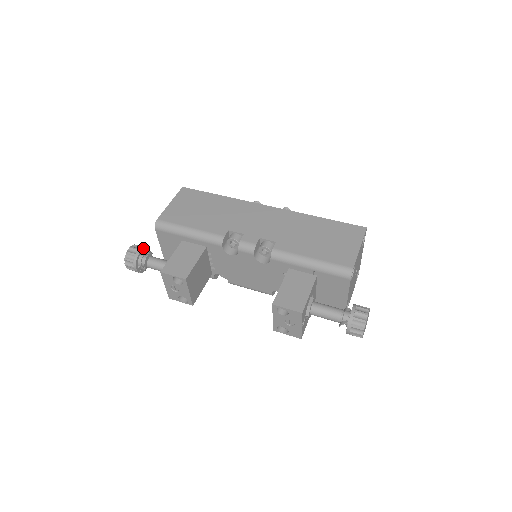
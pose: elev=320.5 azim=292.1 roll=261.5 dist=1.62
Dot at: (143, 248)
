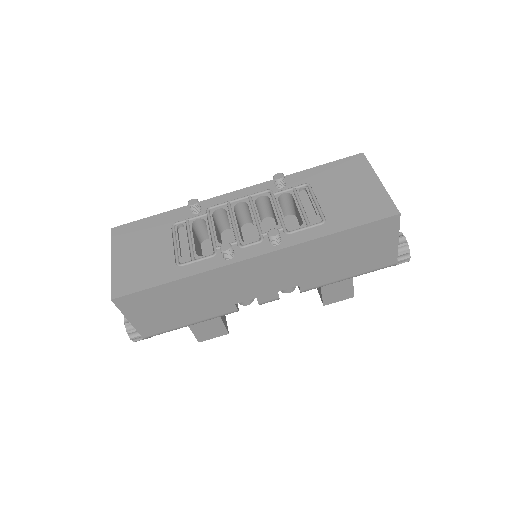
Dot at: occluded
